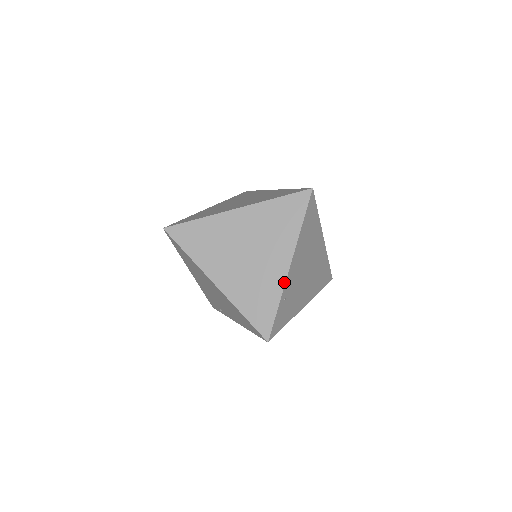
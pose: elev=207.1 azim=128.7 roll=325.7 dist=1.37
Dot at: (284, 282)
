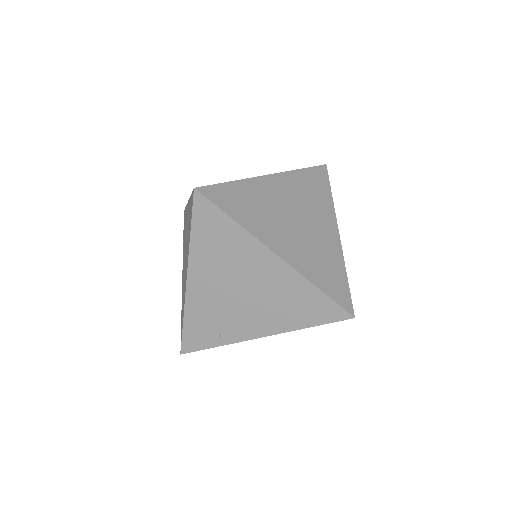
Dot at: (341, 250)
